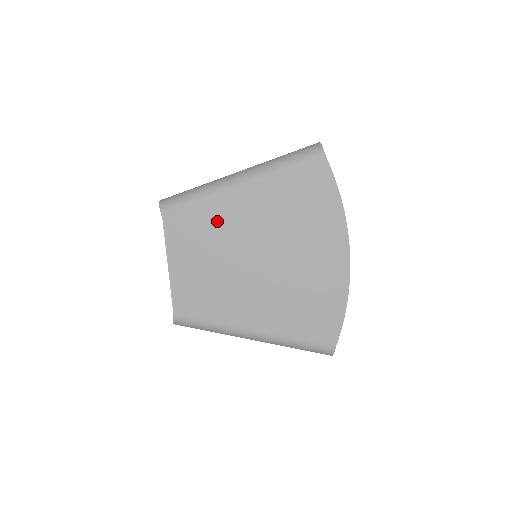
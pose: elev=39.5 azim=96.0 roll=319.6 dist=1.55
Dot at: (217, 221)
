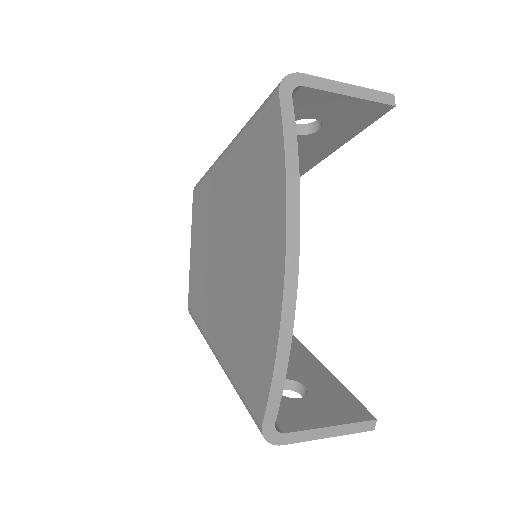
Dot at: (212, 200)
